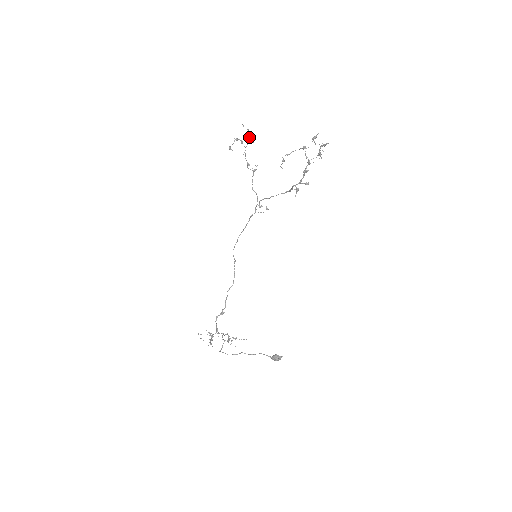
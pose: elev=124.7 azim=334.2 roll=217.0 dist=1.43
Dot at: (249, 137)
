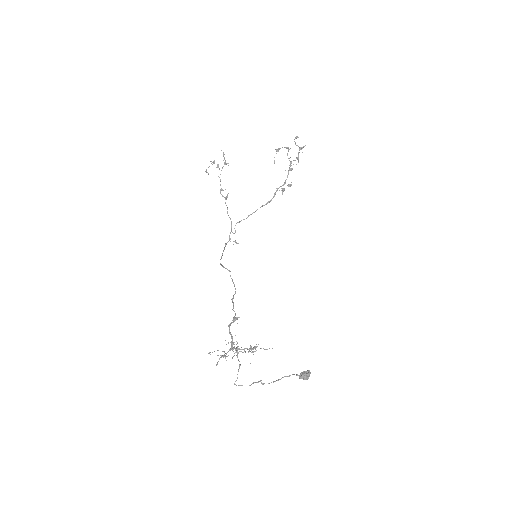
Dot at: (225, 160)
